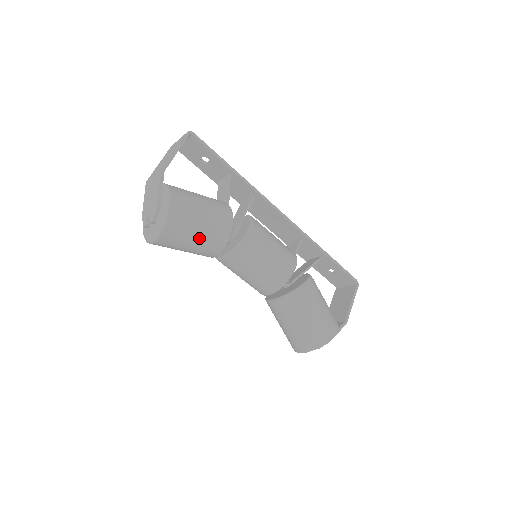
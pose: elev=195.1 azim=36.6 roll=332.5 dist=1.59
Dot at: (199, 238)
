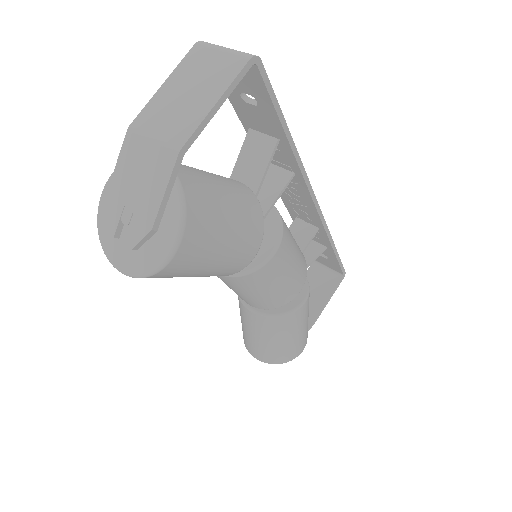
Dot at: (201, 274)
